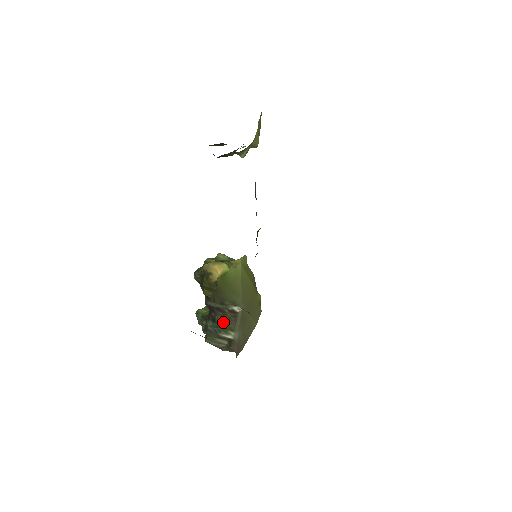
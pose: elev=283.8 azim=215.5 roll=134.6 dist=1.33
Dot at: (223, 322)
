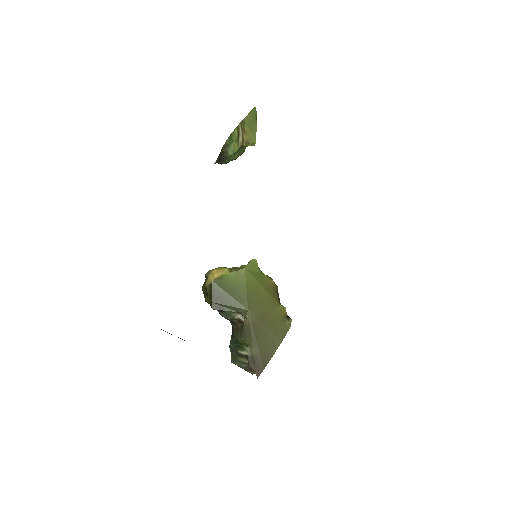
Dot at: (237, 336)
